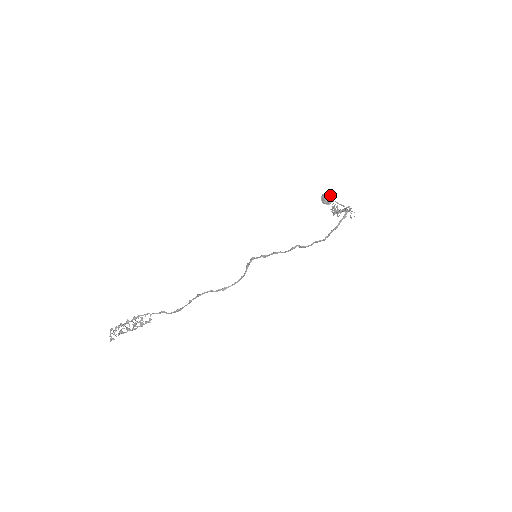
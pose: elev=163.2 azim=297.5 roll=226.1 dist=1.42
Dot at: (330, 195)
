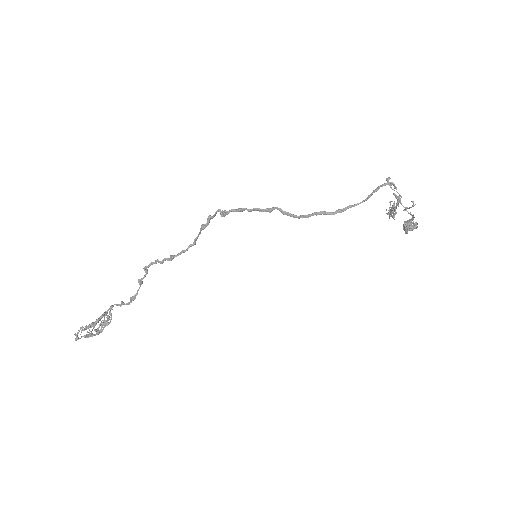
Dot at: occluded
